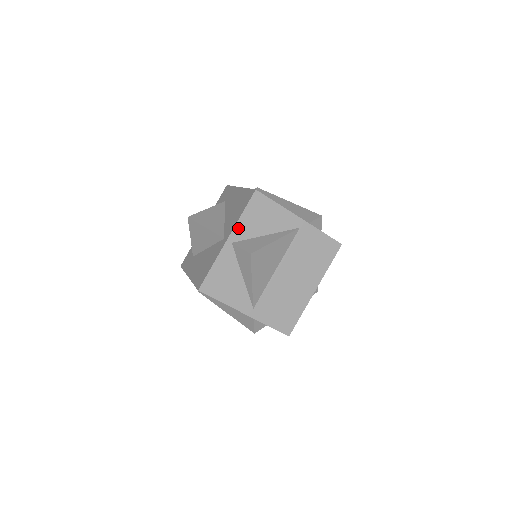
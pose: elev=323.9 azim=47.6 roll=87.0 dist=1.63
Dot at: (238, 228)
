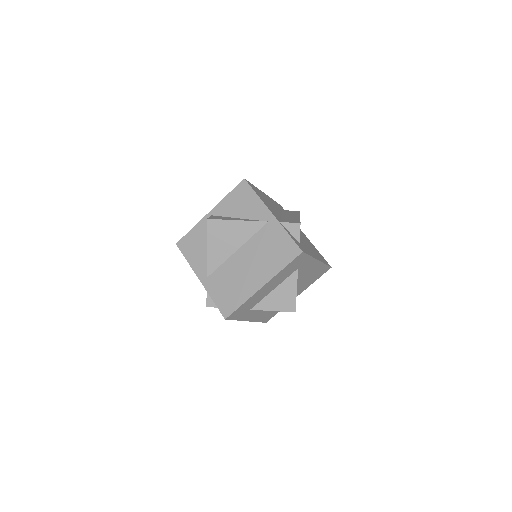
Dot at: (220, 205)
